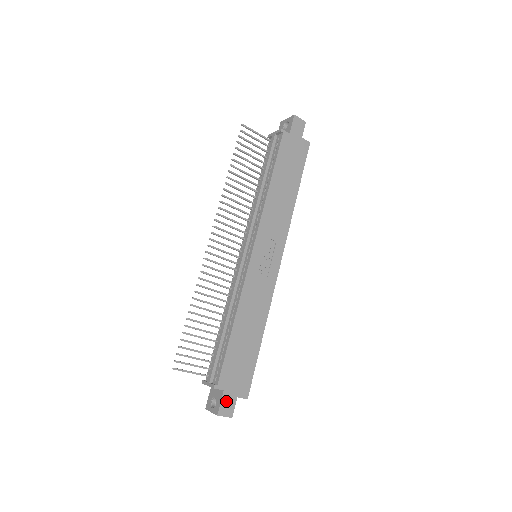
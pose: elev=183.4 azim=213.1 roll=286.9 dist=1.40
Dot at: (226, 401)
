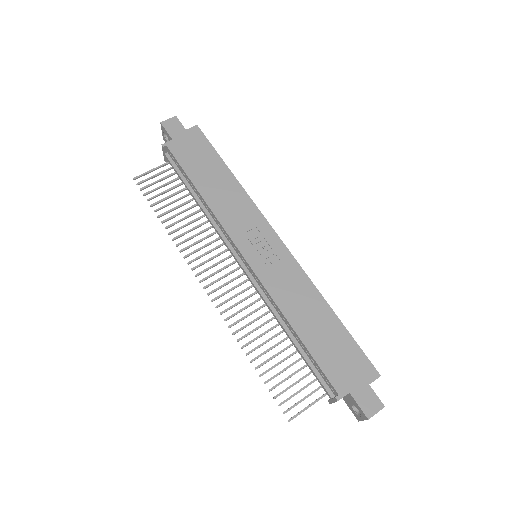
Dot at: (362, 399)
